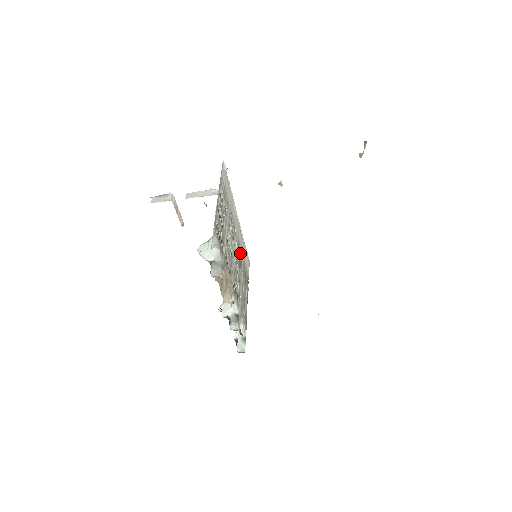
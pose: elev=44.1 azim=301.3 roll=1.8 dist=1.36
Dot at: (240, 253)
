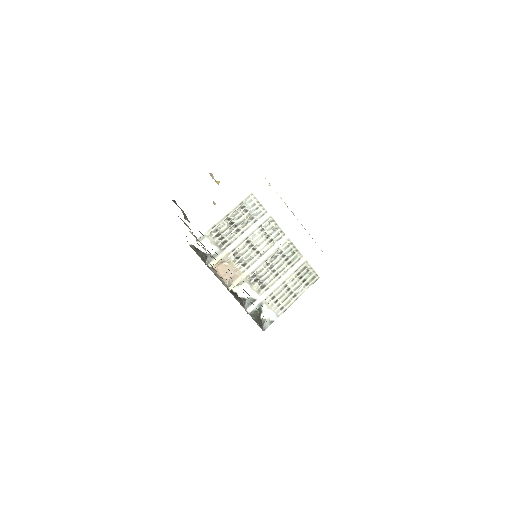
Dot at: (294, 254)
